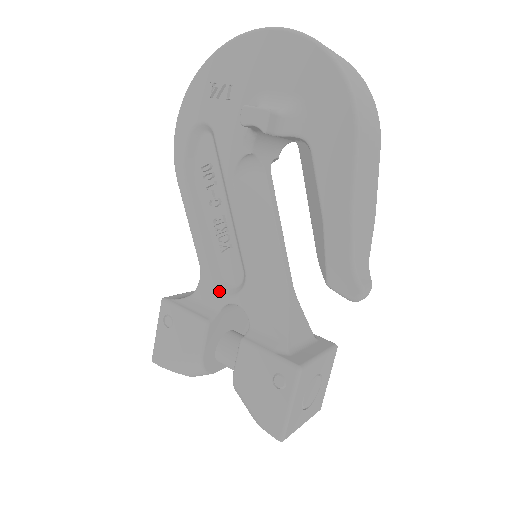
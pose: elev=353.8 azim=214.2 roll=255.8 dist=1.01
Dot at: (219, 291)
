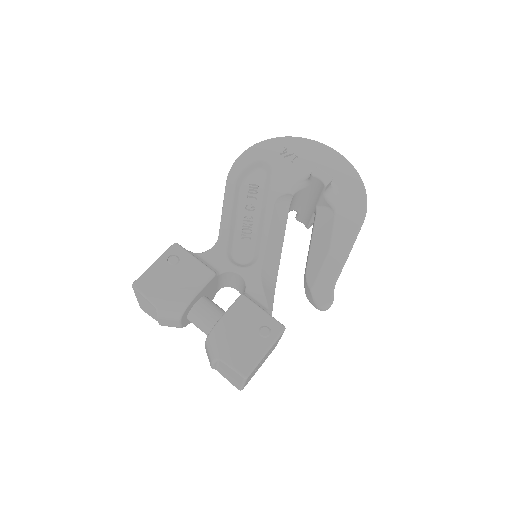
Dot at: (229, 260)
